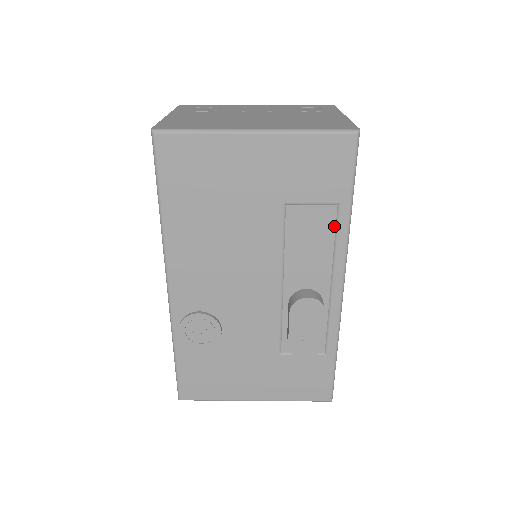
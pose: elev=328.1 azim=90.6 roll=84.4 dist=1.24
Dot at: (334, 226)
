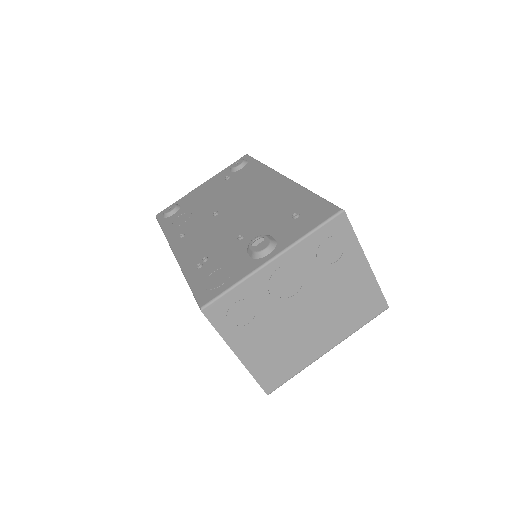
Dot at: occluded
